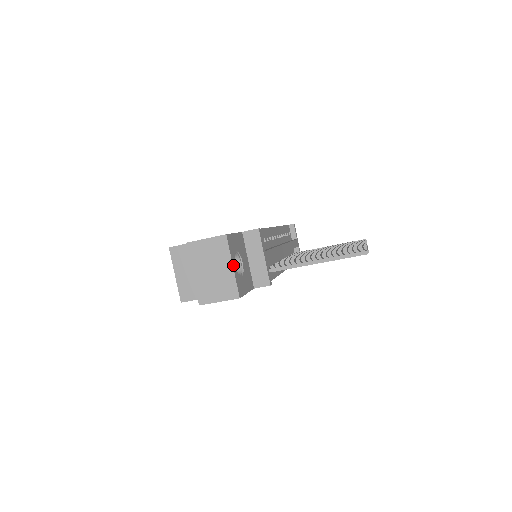
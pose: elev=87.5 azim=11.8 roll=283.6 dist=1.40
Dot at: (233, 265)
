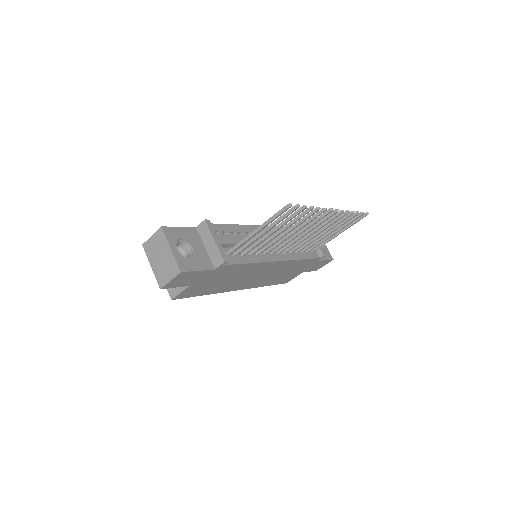
Dot at: (172, 248)
